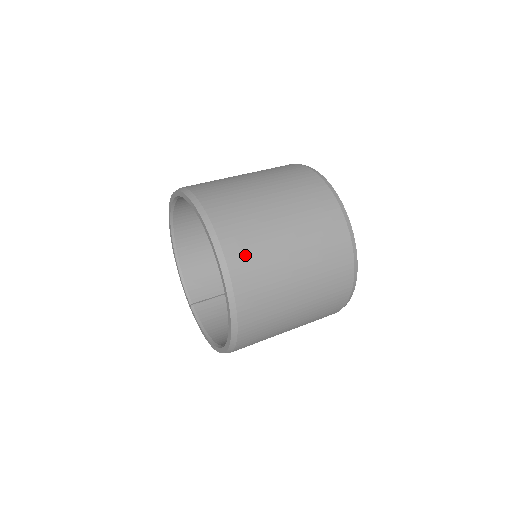
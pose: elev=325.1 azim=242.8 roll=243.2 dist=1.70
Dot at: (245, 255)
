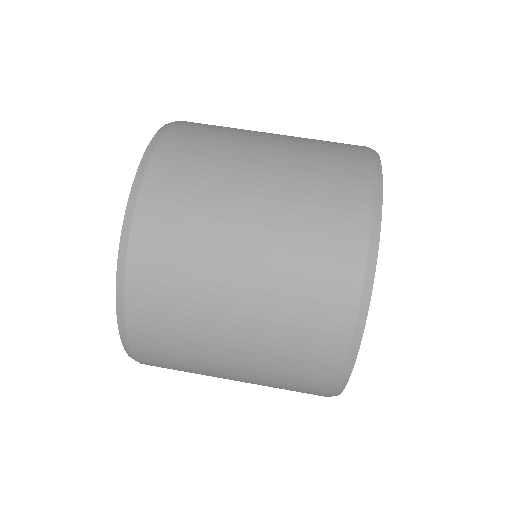
Dot at: occluded
